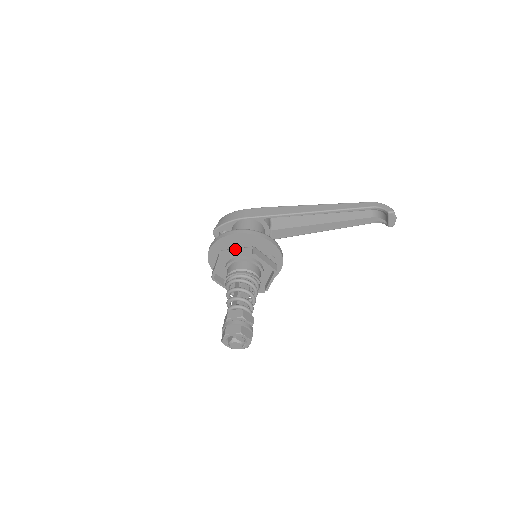
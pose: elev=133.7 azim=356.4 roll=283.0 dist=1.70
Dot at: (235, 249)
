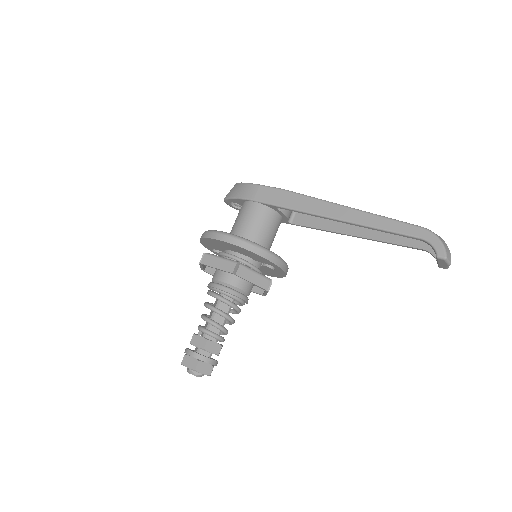
Dot at: (218, 258)
